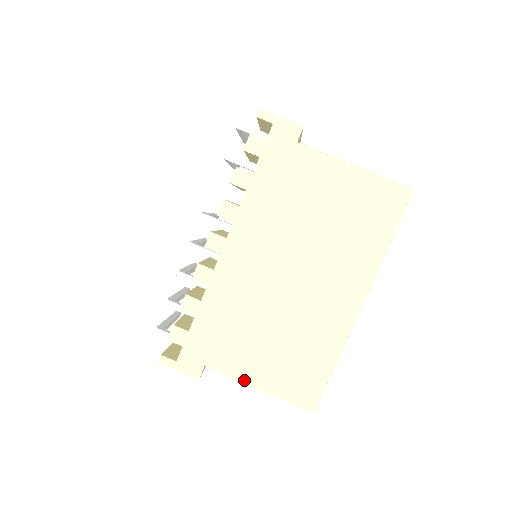
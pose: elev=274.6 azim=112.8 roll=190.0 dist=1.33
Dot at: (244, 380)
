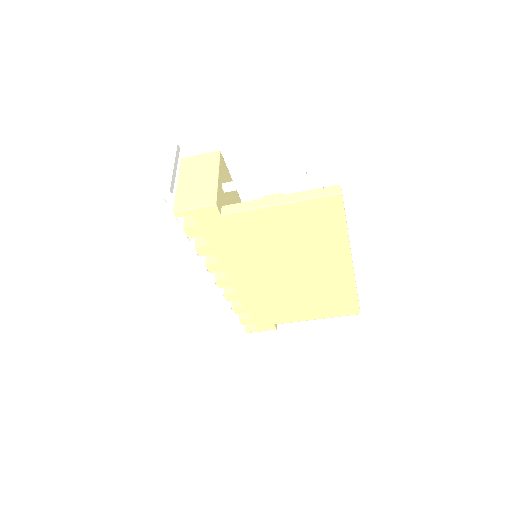
Dot at: (304, 320)
